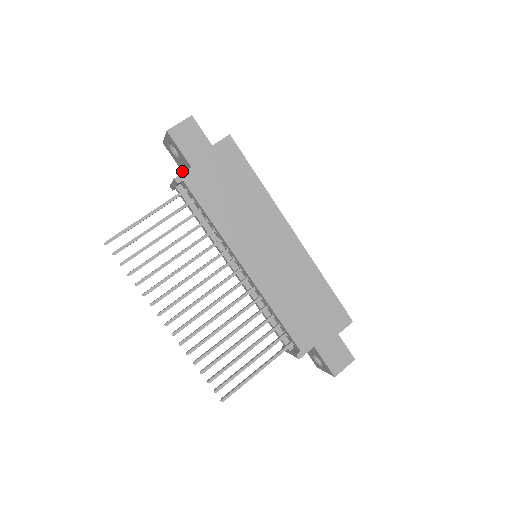
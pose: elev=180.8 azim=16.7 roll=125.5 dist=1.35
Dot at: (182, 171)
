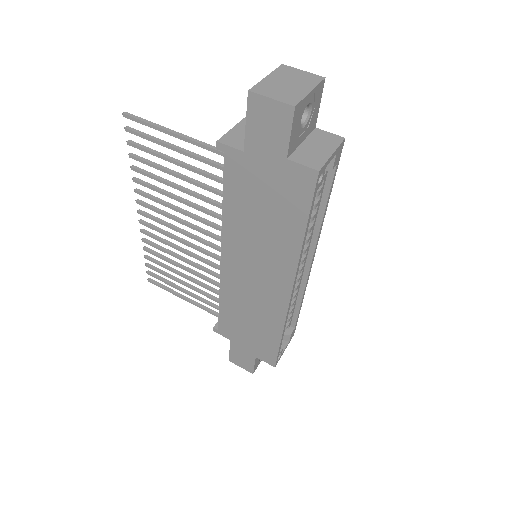
Dot at: occluded
